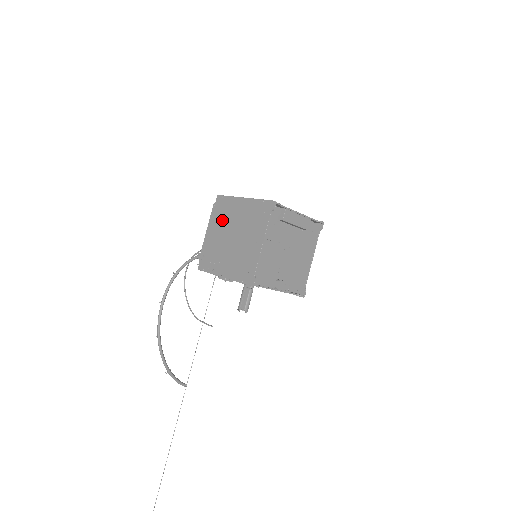
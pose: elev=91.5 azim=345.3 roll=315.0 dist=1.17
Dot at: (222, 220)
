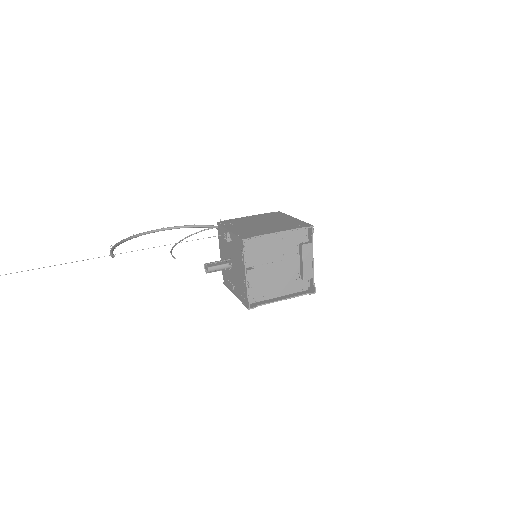
Dot at: (267, 217)
